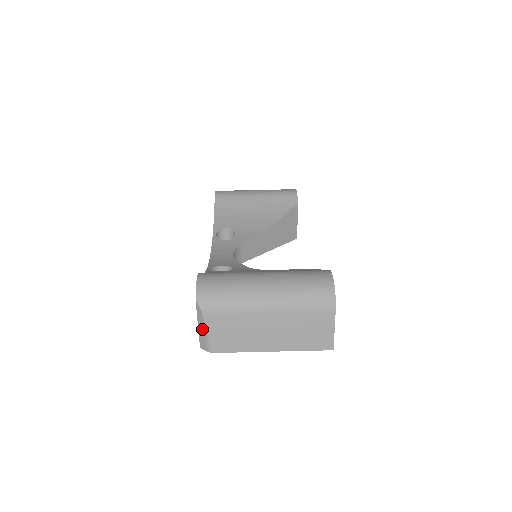
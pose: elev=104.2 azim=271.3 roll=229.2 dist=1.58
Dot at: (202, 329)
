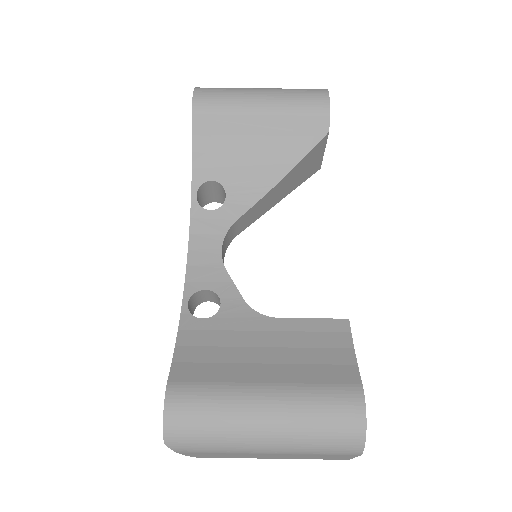
Dot at: occluded
